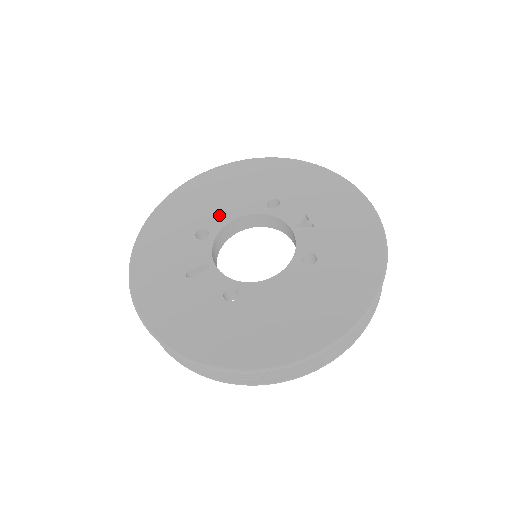
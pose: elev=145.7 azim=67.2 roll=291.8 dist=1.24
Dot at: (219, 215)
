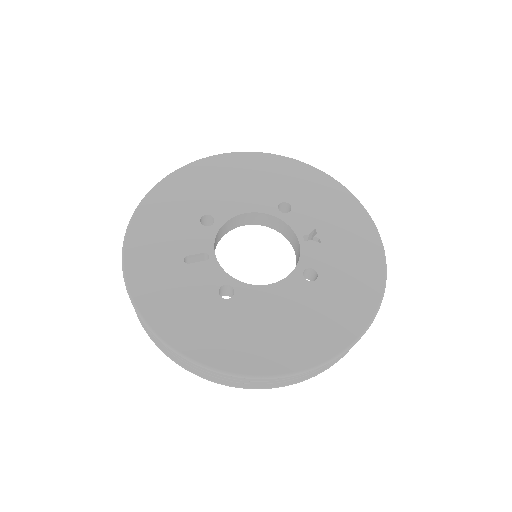
Dot at: (228, 205)
